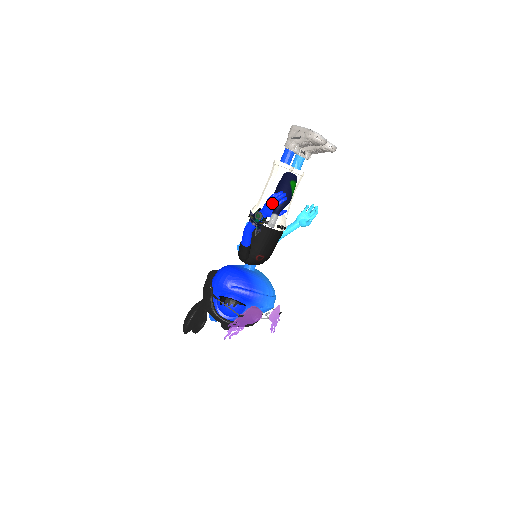
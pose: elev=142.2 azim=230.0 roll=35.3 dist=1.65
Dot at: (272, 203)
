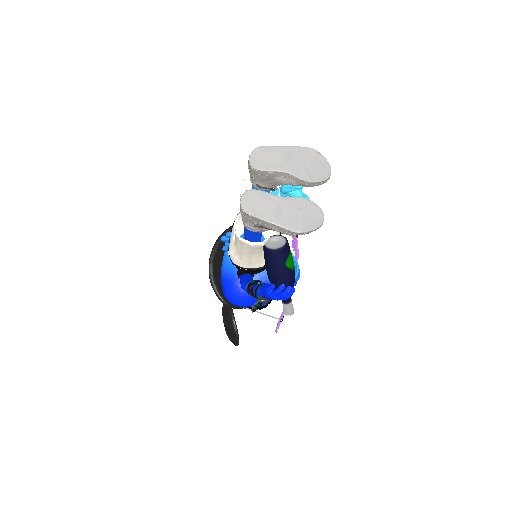
Dot at: occluded
